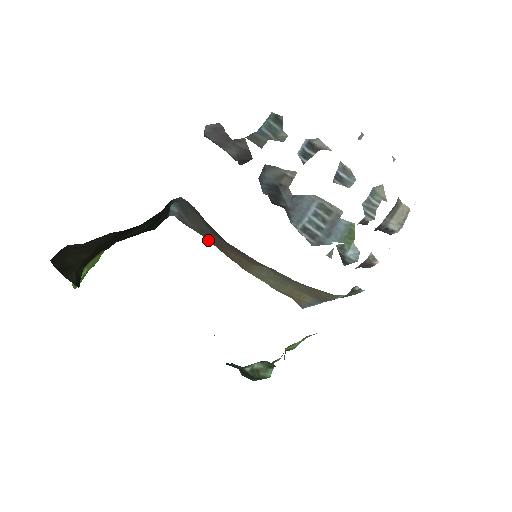
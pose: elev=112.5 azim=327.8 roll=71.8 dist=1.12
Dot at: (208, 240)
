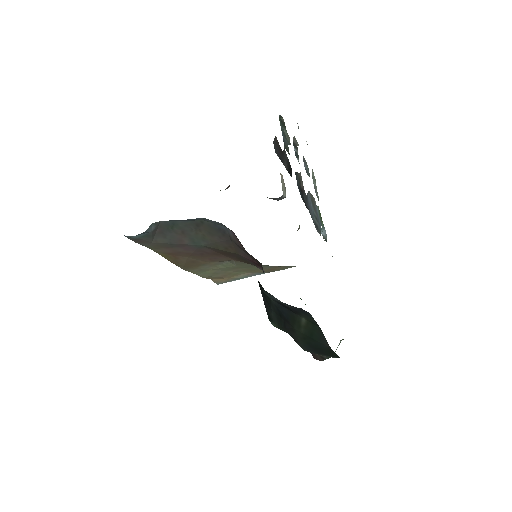
Dot at: (155, 251)
